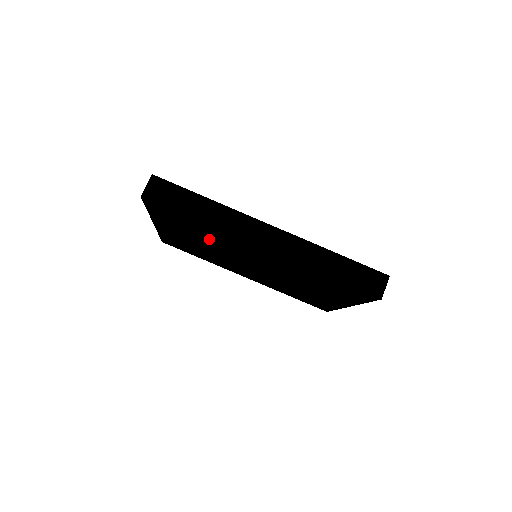
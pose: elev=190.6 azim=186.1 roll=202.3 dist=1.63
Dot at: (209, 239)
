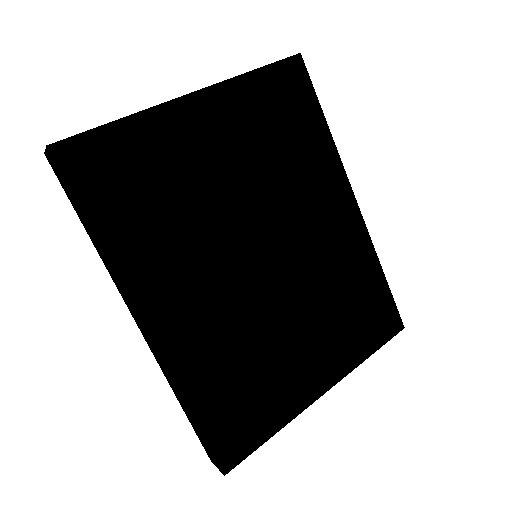
Dot at: occluded
